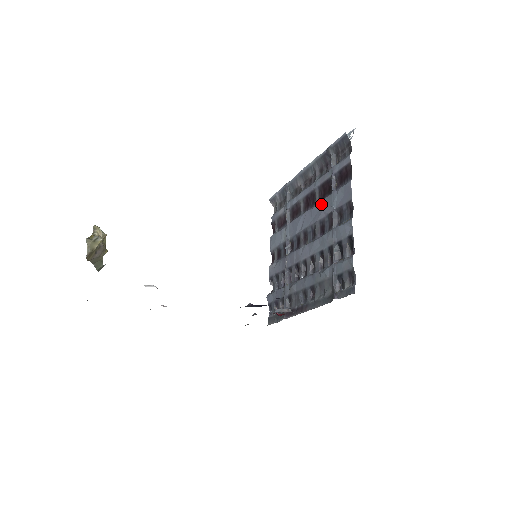
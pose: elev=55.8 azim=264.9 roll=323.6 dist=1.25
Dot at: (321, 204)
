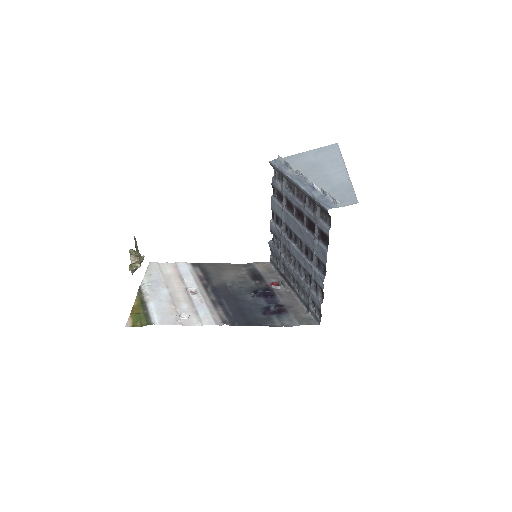
Dot at: (307, 235)
